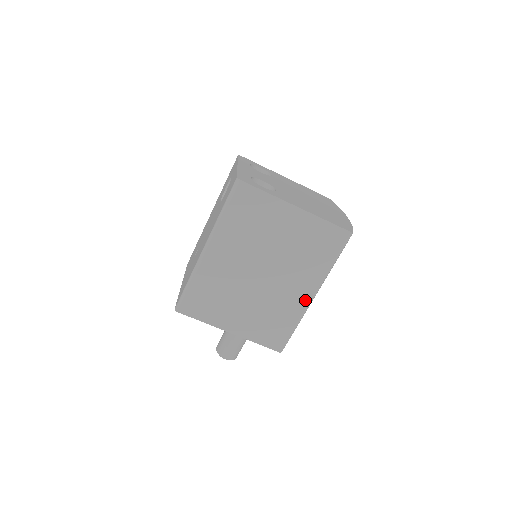
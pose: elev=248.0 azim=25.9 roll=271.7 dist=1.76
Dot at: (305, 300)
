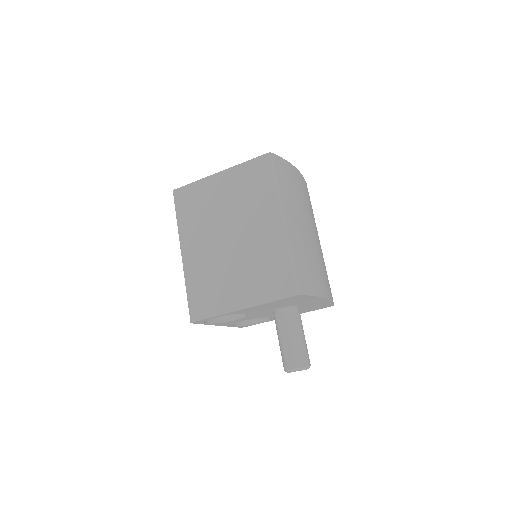
Dot at: (279, 230)
